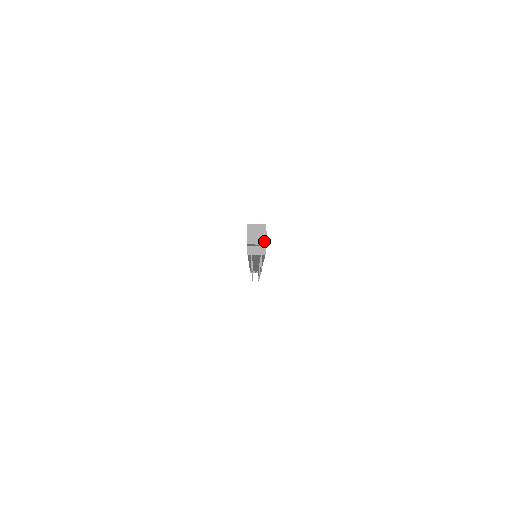
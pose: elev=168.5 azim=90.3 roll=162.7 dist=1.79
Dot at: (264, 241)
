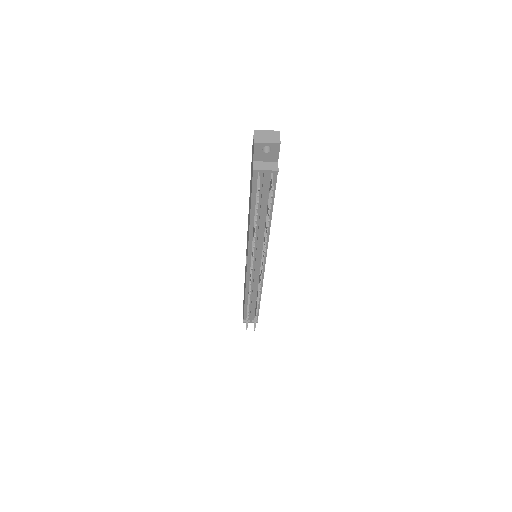
Dot at: (277, 140)
